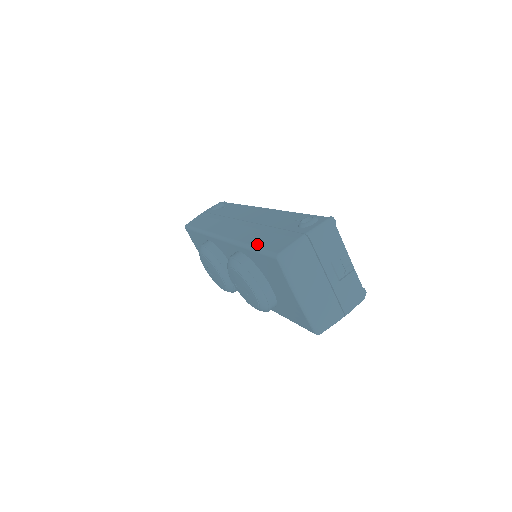
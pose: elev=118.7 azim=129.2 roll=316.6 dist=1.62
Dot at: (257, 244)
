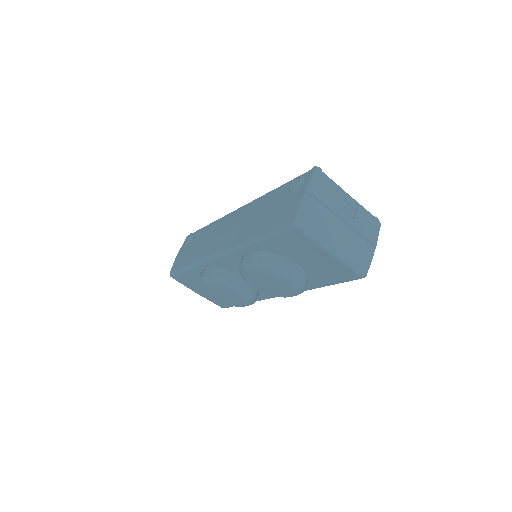
Dot at: (263, 231)
